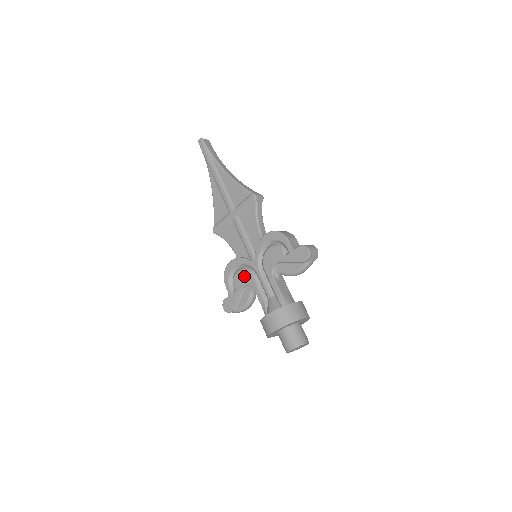
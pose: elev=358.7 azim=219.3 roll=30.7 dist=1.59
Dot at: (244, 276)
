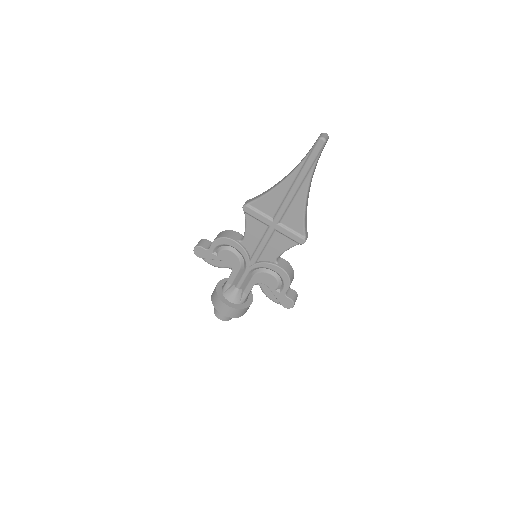
Dot at: (234, 260)
